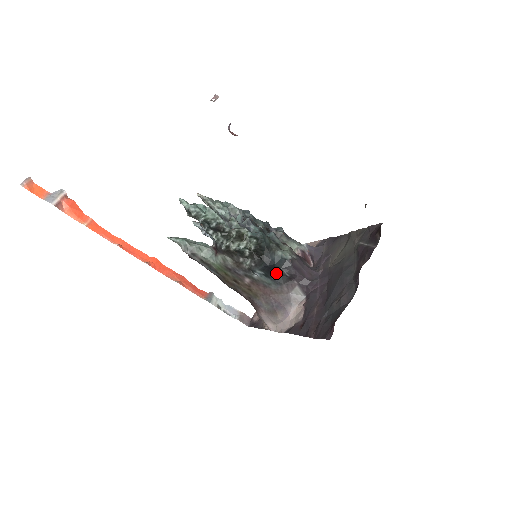
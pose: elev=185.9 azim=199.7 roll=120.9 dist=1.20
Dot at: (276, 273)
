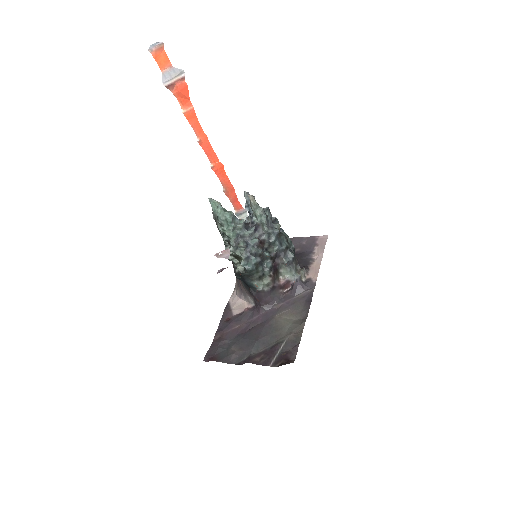
Dot at: (246, 284)
